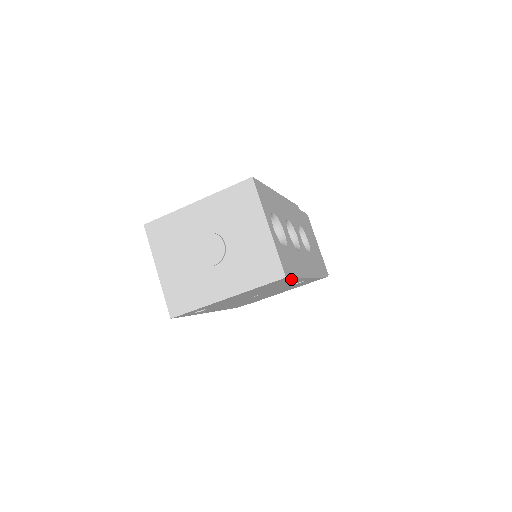
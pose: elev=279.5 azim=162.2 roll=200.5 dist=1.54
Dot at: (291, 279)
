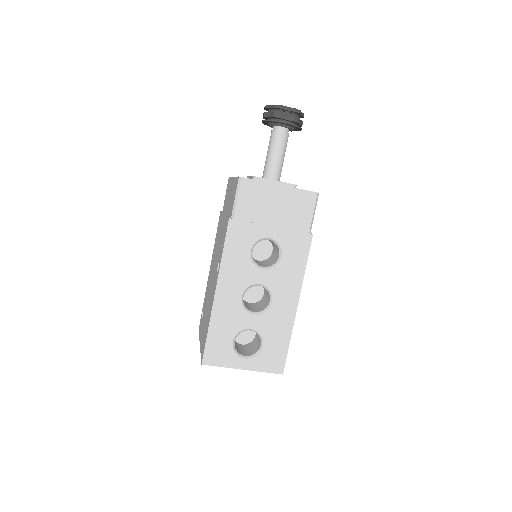
Dot at: (288, 343)
